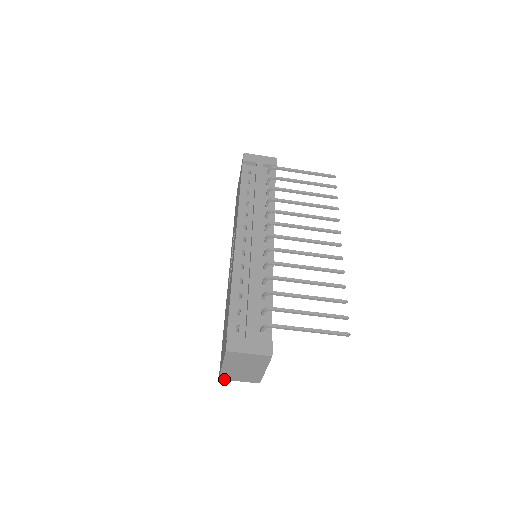
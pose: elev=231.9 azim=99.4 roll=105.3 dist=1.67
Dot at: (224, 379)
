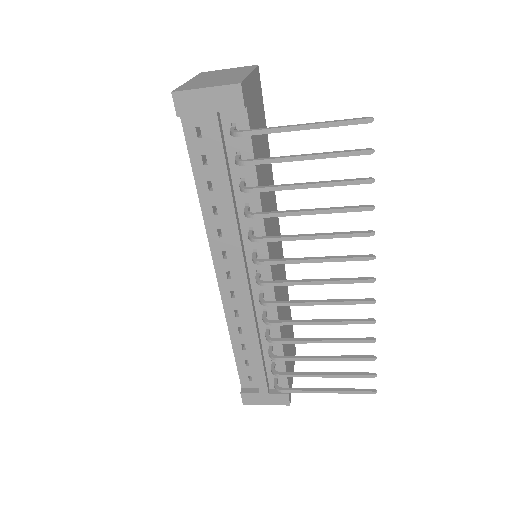
Dot at: occluded
